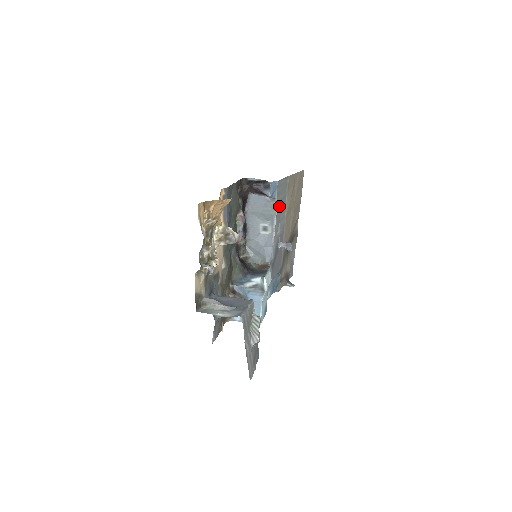
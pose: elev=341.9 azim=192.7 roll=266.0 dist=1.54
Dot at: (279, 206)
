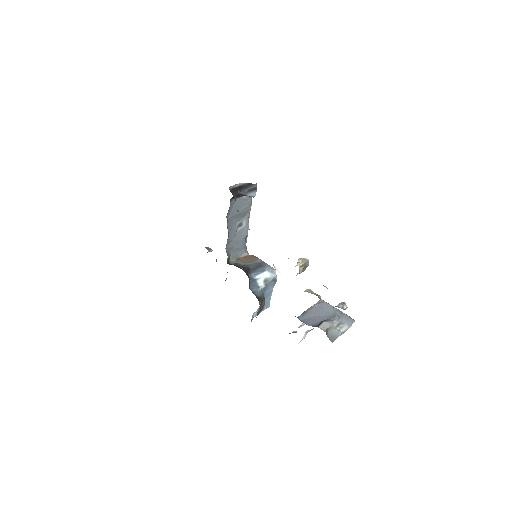
Dot at: occluded
